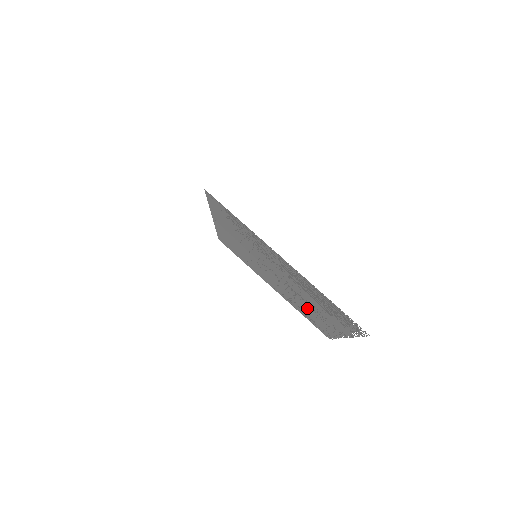
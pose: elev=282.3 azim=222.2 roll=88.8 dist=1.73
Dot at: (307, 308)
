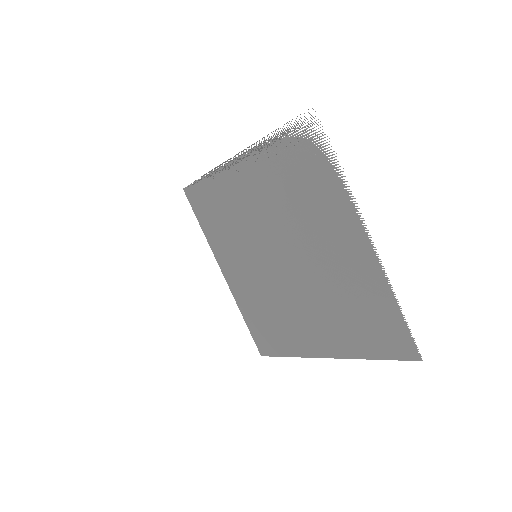
Dot at: (333, 280)
